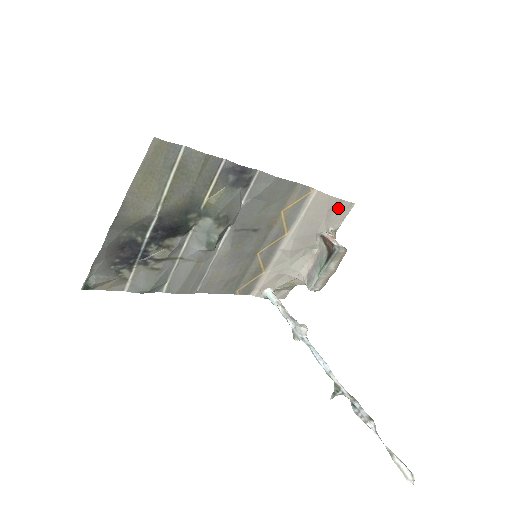
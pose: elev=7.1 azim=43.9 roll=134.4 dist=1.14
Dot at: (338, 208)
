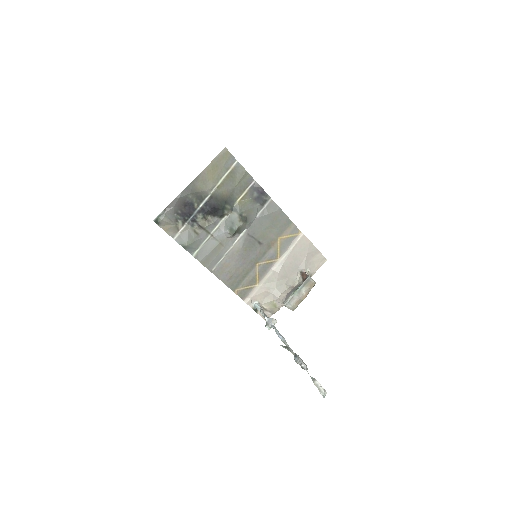
Dot at: (315, 256)
